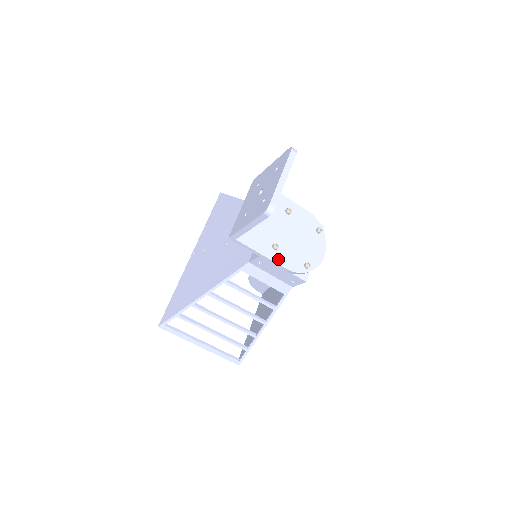
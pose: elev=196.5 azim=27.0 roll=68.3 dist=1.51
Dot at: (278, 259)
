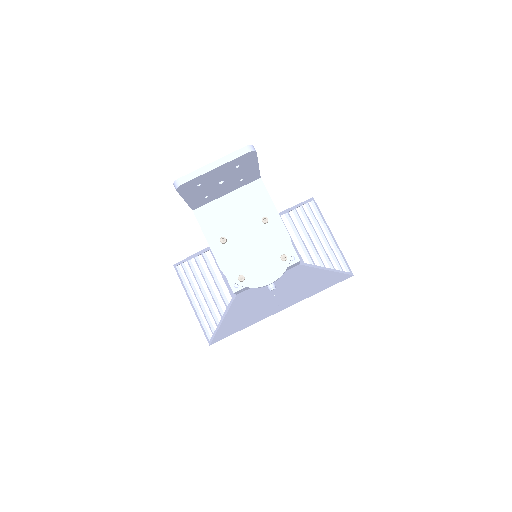
Dot at: (218, 252)
